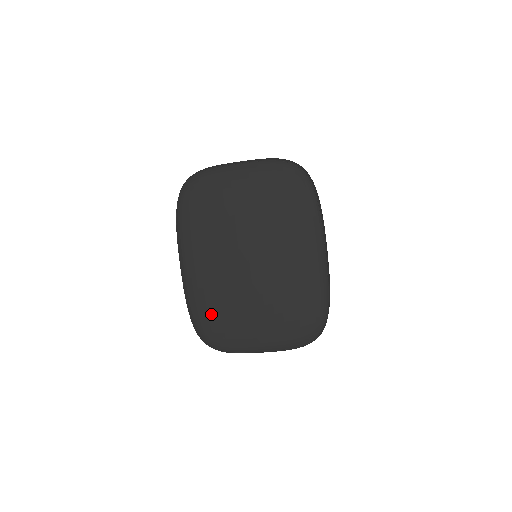
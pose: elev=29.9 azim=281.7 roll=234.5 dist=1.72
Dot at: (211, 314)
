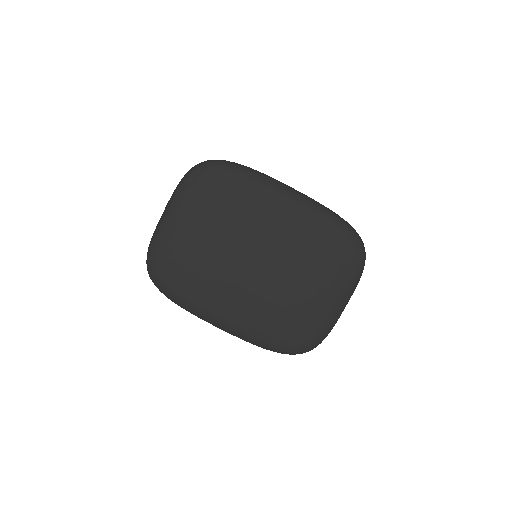
Dot at: (280, 329)
